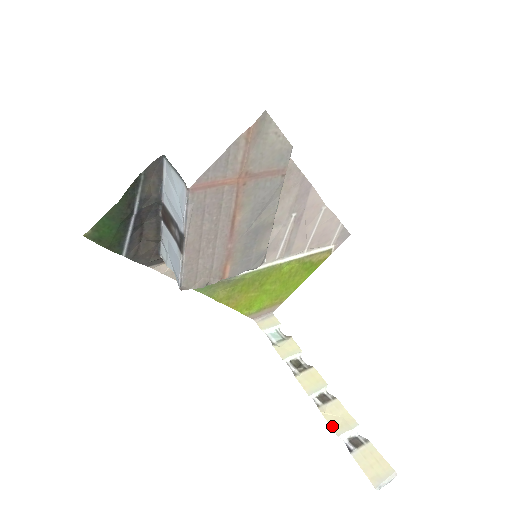
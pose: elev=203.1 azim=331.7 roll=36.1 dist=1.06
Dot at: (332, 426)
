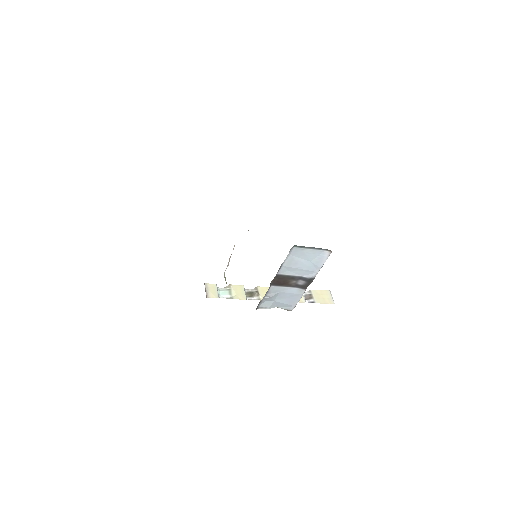
Dot at: occluded
